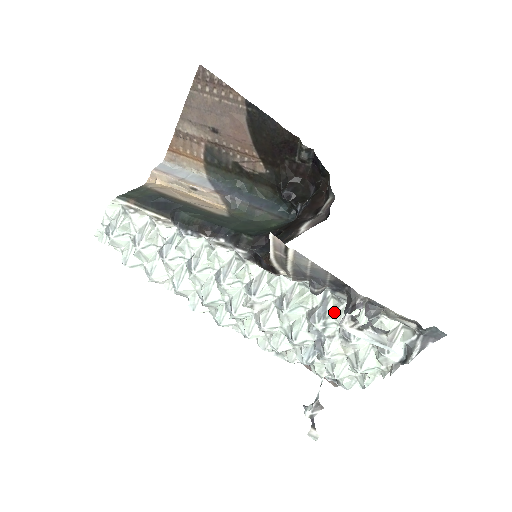
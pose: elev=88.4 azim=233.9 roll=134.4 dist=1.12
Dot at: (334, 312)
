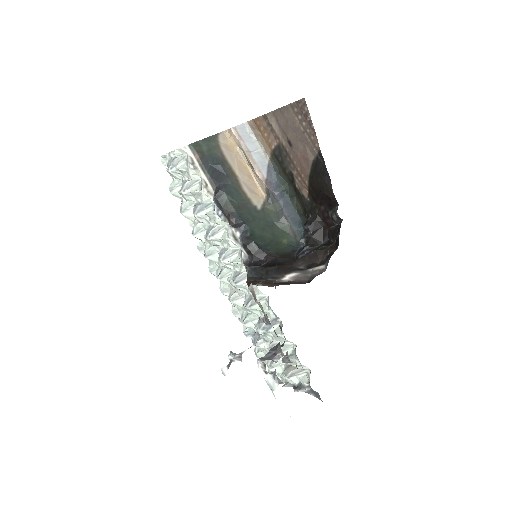
Dot at: (274, 333)
